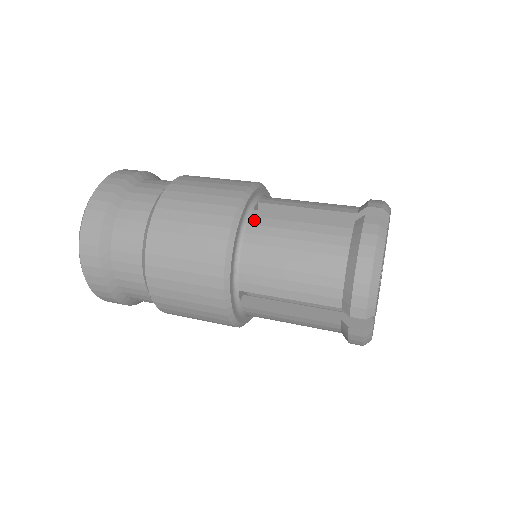
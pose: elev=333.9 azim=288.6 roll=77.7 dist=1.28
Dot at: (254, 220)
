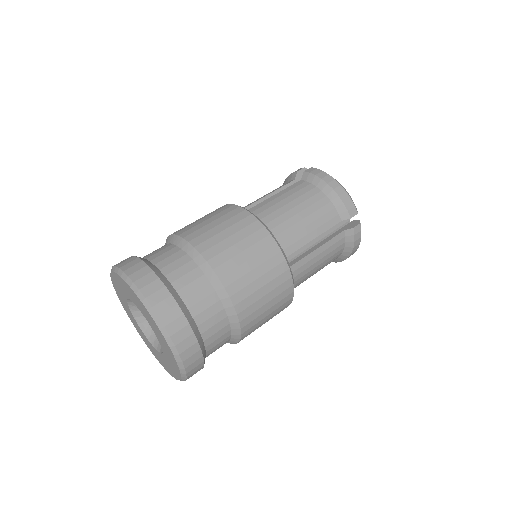
Dot at: (294, 274)
